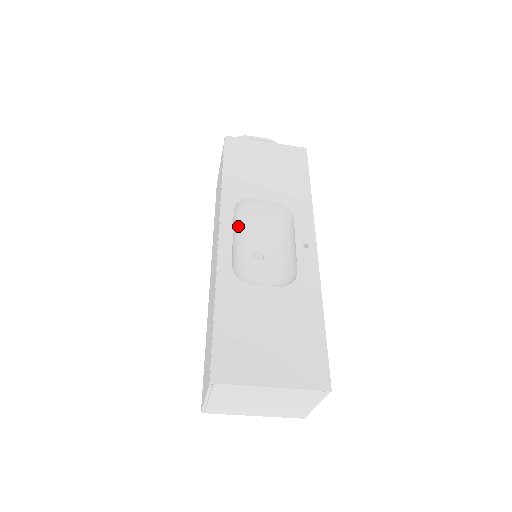
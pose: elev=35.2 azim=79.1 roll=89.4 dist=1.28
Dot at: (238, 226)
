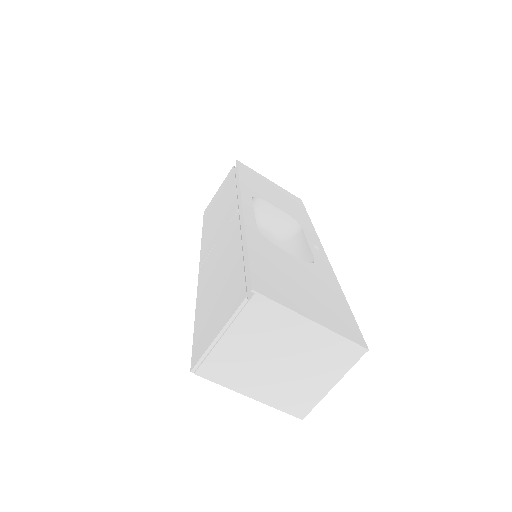
Dot at: occluded
